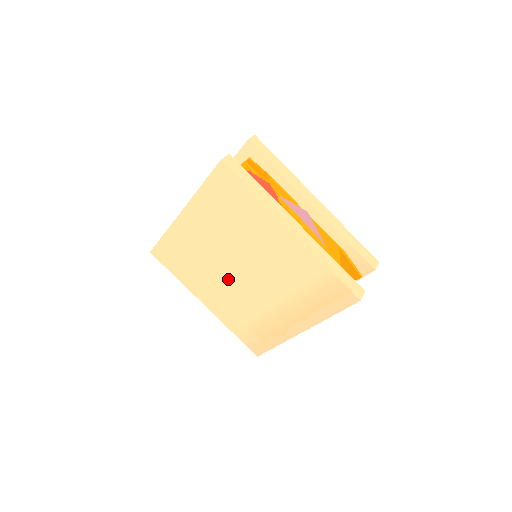
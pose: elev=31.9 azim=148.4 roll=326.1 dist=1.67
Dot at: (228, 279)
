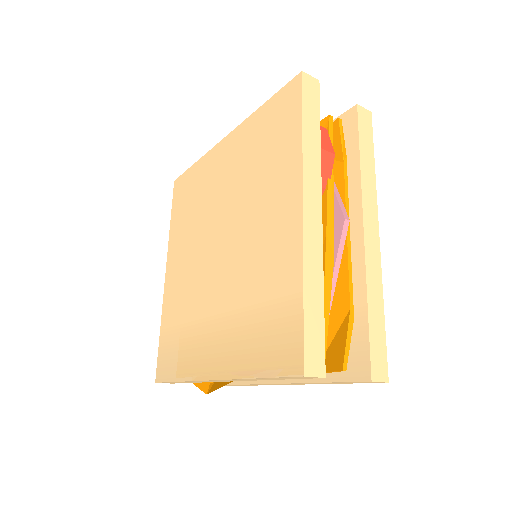
Dot at: (203, 249)
